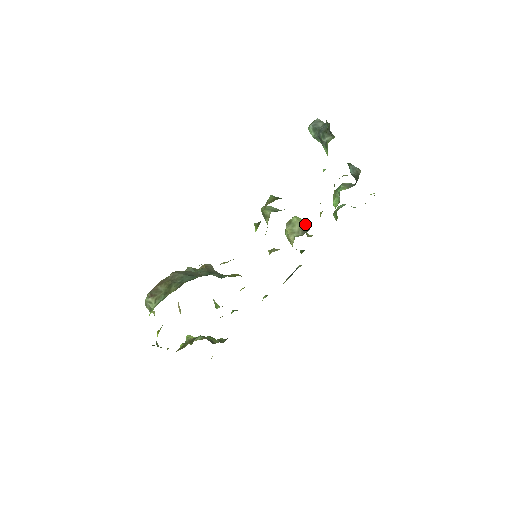
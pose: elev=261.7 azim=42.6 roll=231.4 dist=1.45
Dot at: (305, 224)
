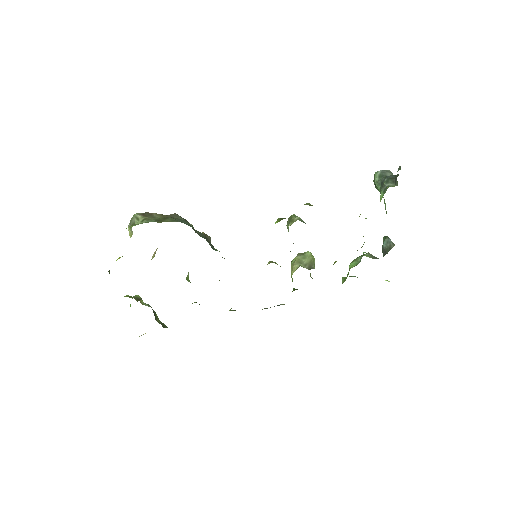
Dot at: occluded
